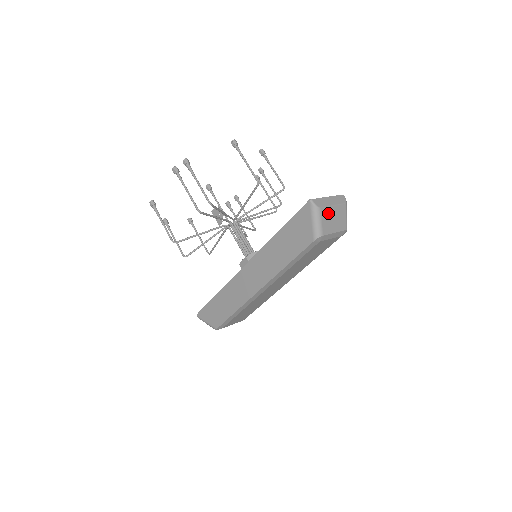
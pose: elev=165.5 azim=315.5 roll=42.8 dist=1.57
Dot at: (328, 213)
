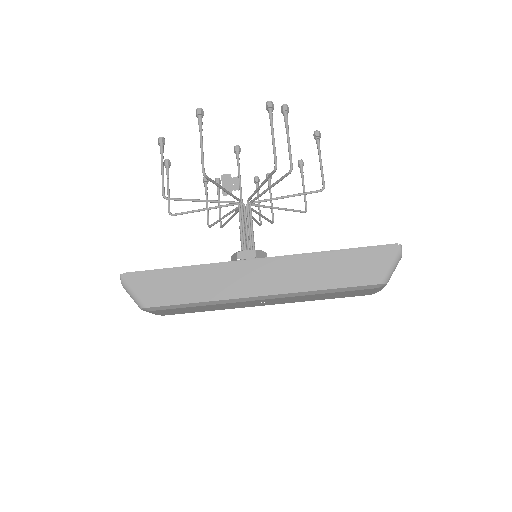
Dot at: occluded
